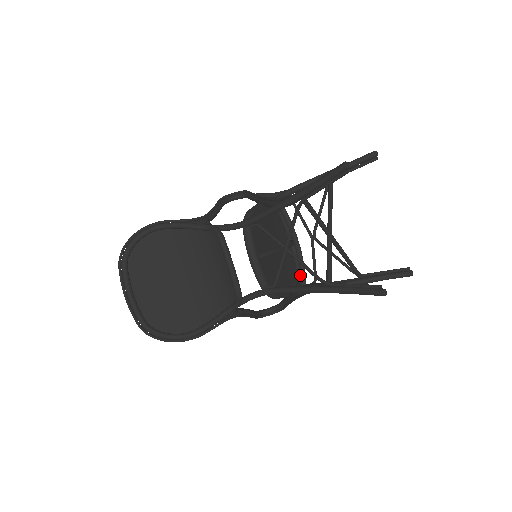
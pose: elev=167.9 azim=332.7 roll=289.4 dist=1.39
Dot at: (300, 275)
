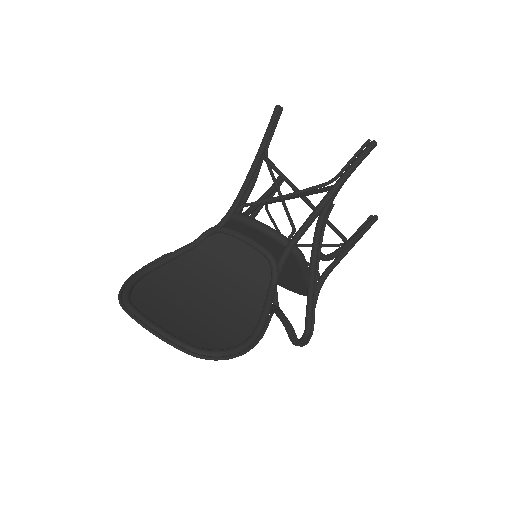
Dot at: occluded
